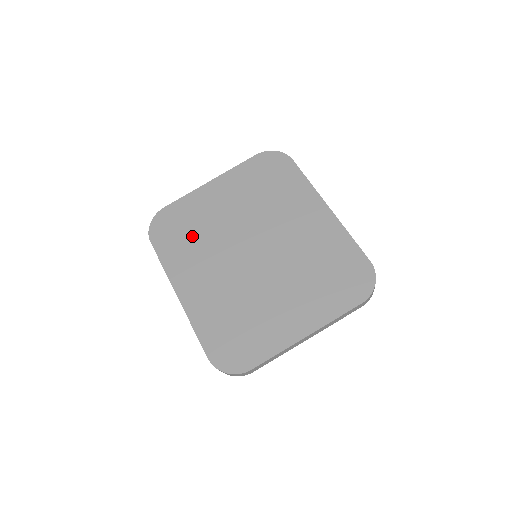
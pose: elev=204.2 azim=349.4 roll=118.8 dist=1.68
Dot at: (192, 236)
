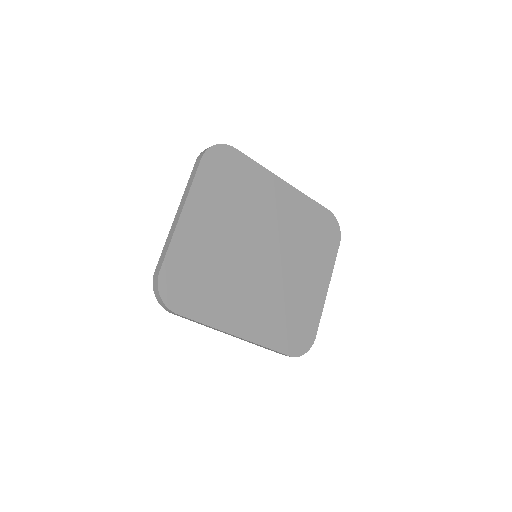
Dot at: (210, 279)
